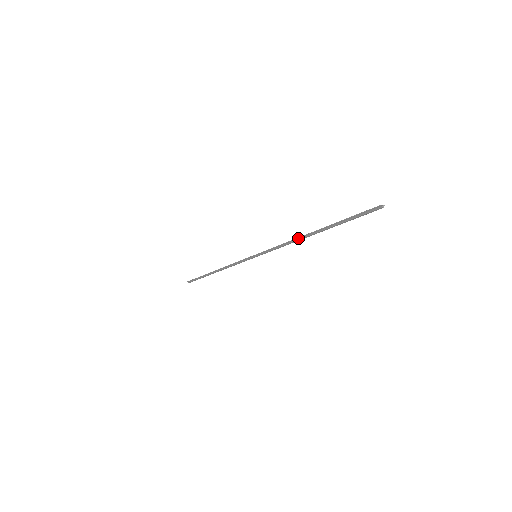
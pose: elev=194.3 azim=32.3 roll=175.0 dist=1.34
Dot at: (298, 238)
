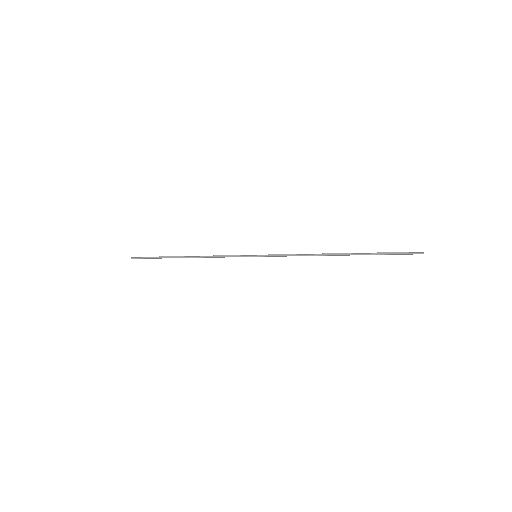
Dot at: (320, 254)
